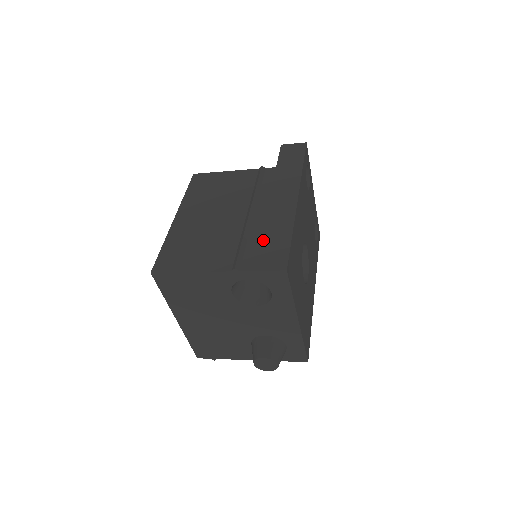
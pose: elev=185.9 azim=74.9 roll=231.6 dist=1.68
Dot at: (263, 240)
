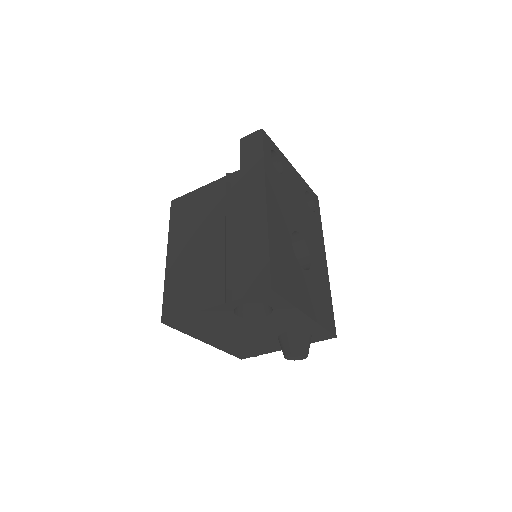
Dot at: (245, 260)
